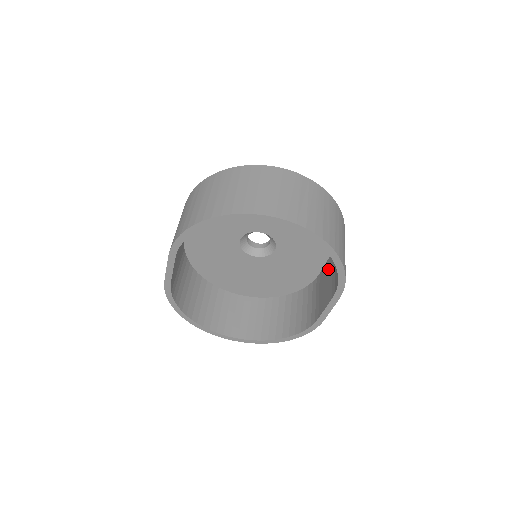
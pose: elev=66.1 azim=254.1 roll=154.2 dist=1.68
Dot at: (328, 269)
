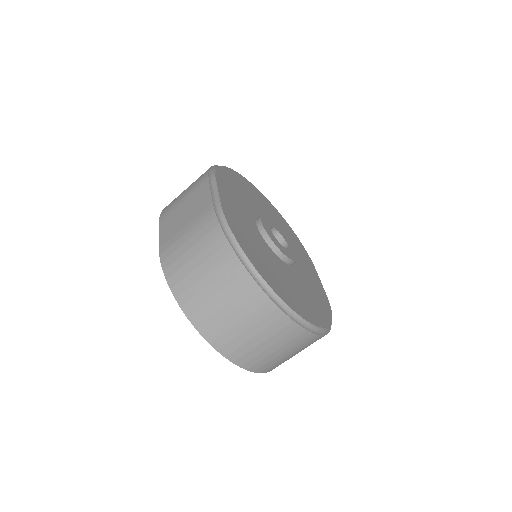
Dot at: occluded
